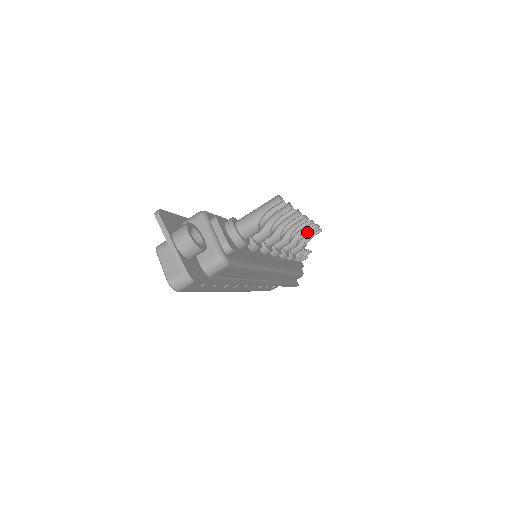
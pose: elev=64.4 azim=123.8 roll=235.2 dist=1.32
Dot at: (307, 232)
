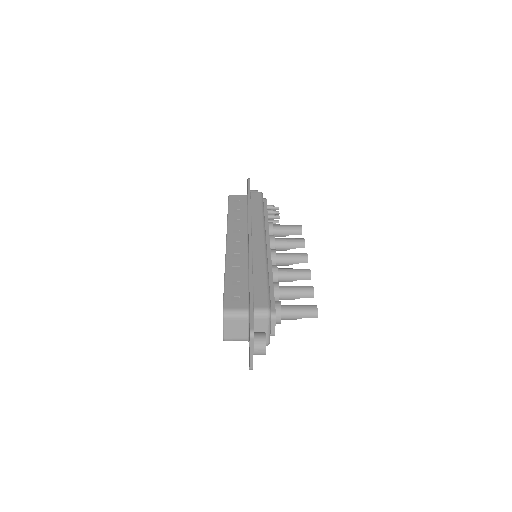
Dot at: occluded
